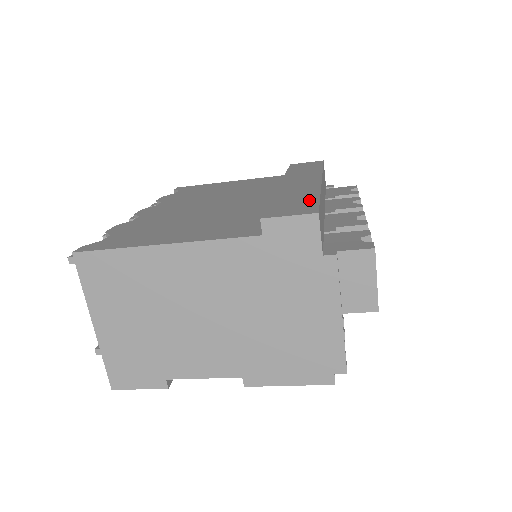
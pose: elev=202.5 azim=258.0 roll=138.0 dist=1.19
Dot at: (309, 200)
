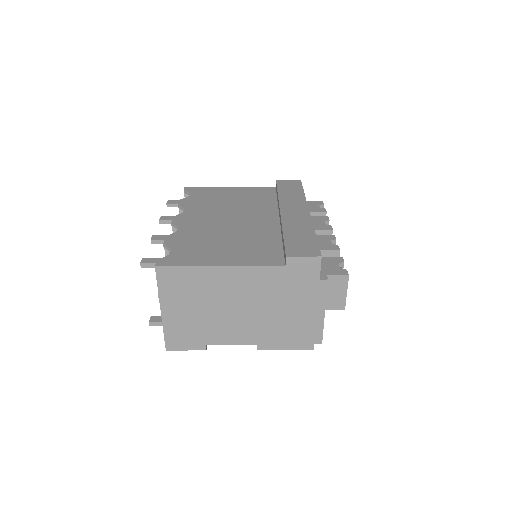
Dot at: (310, 239)
